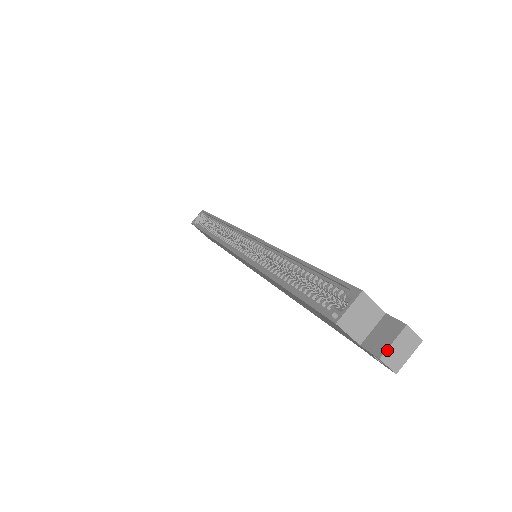
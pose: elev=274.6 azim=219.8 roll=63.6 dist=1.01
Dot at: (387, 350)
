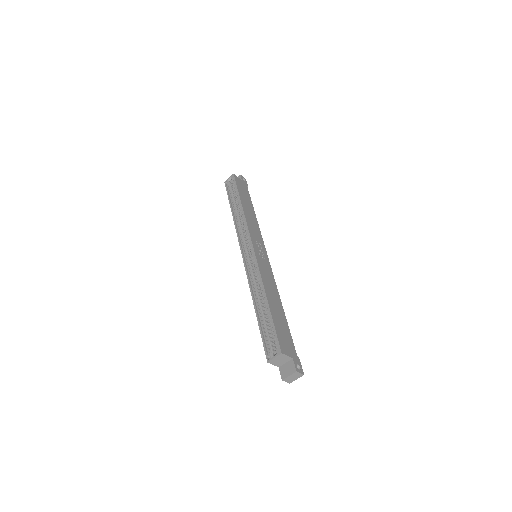
Dot at: (286, 378)
